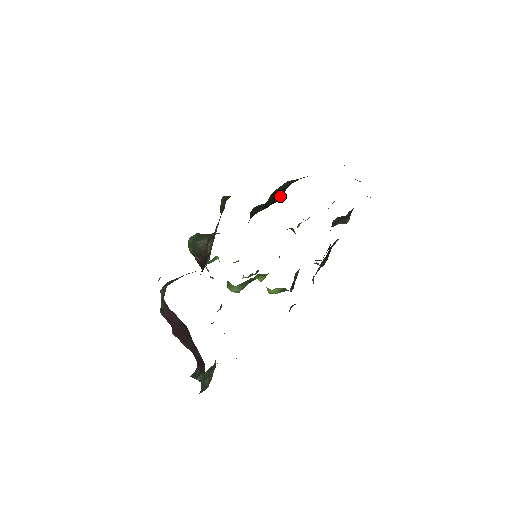
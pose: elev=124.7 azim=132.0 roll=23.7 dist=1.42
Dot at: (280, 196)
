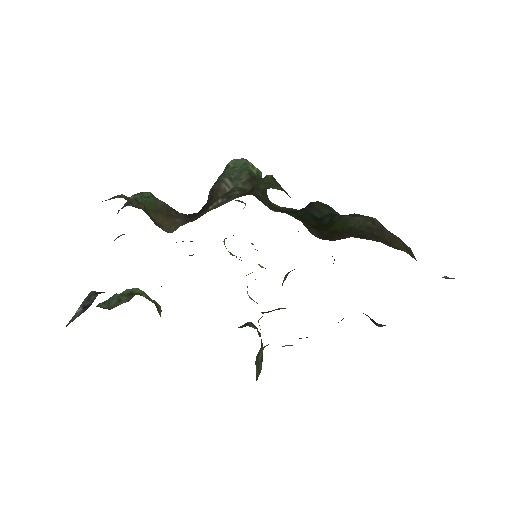
Dot at: (336, 234)
